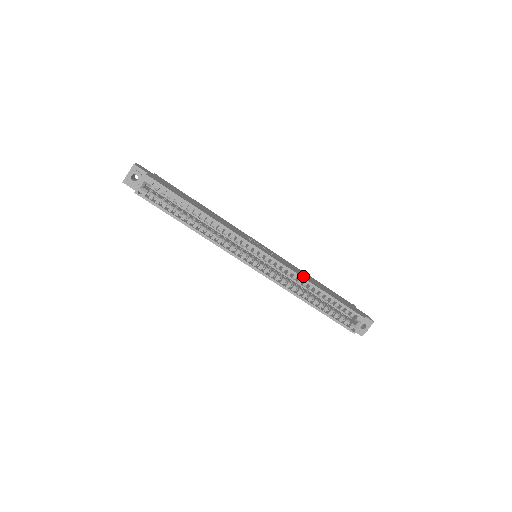
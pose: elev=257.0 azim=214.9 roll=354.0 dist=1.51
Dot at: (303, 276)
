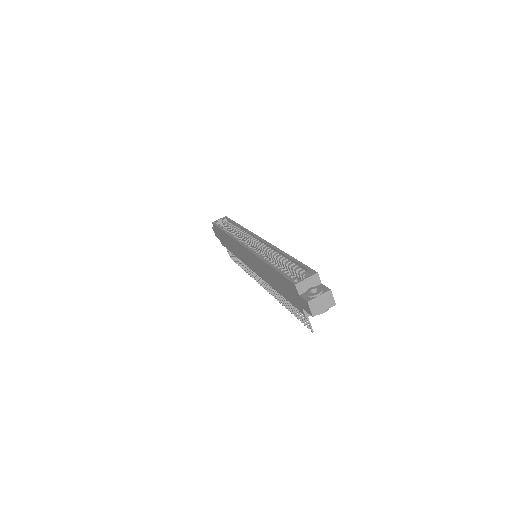
Dot at: occluded
